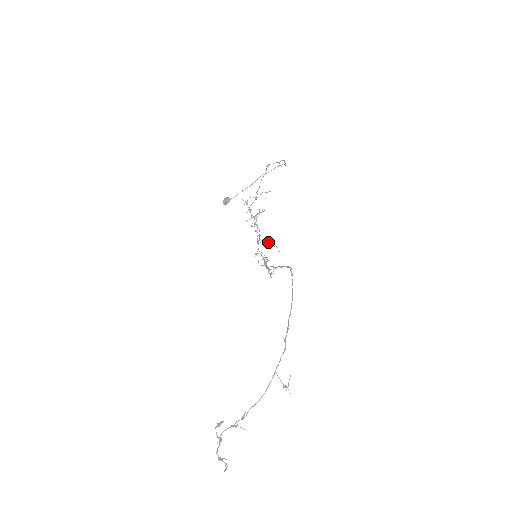
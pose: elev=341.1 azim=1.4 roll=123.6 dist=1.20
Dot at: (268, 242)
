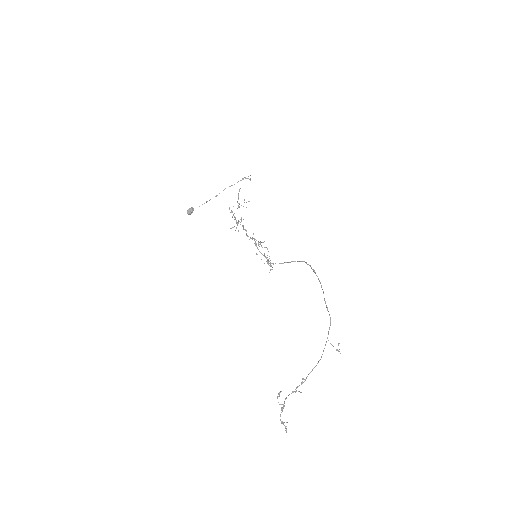
Dot at: occluded
